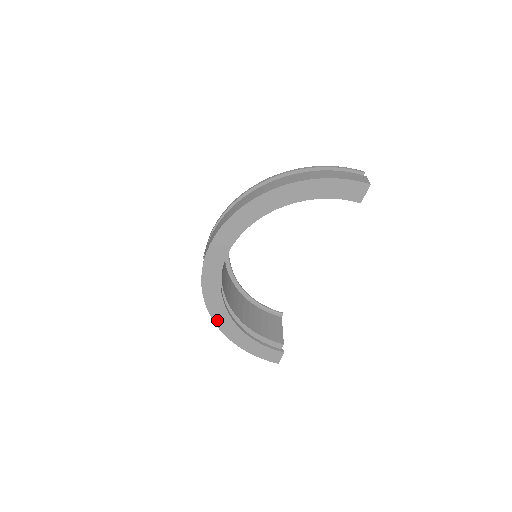
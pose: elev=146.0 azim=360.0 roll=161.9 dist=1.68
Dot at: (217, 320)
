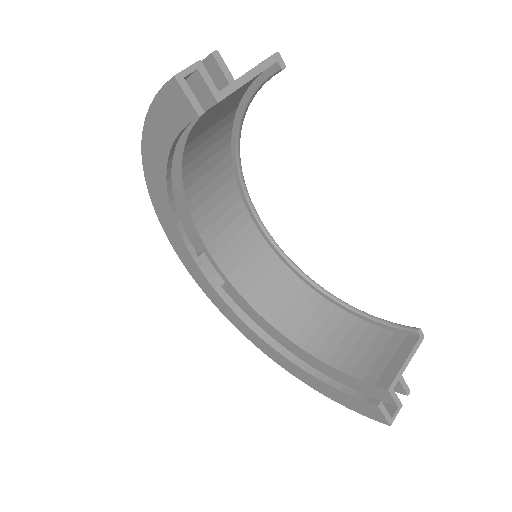
Dot at: (271, 356)
